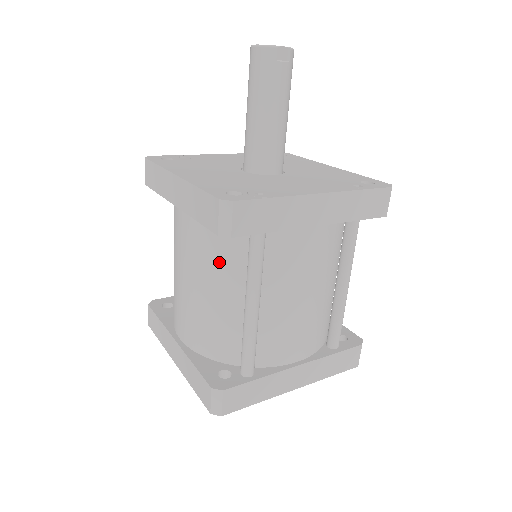
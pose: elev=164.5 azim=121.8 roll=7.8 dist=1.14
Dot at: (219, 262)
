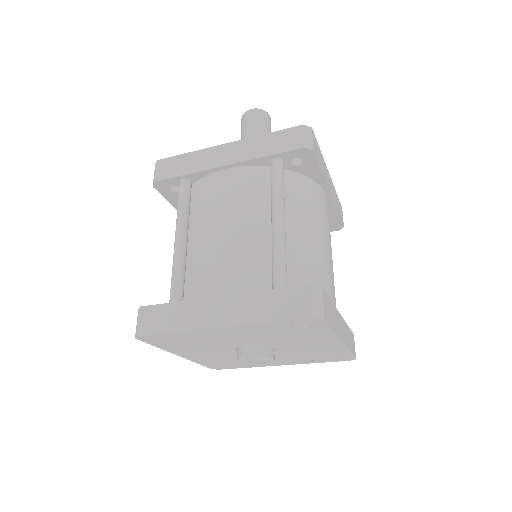
Dot at: occluded
